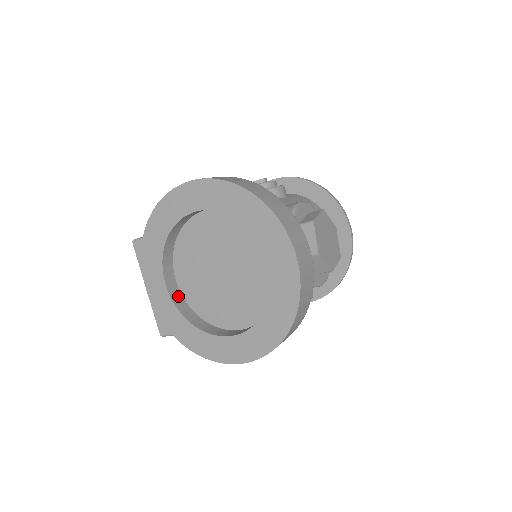
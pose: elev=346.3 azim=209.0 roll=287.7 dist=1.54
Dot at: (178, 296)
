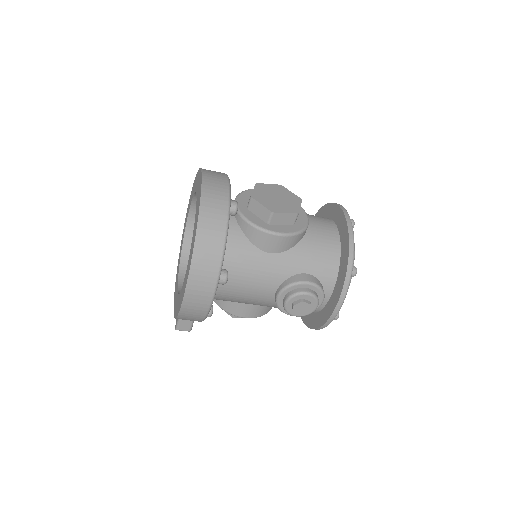
Dot at: occluded
